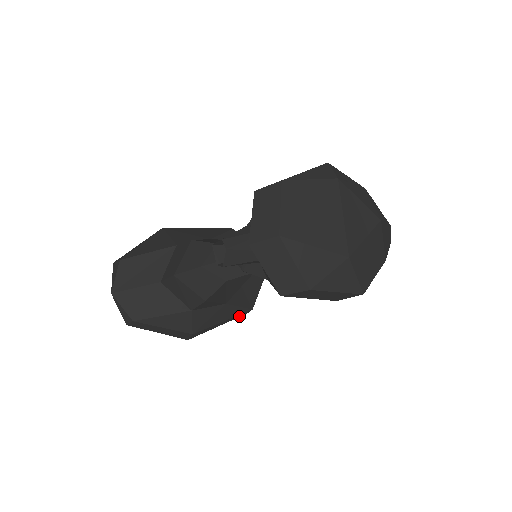
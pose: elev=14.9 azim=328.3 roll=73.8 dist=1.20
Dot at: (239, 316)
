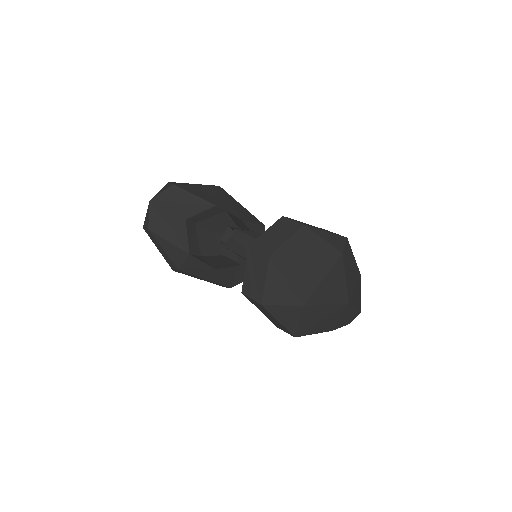
Dot at: (219, 285)
